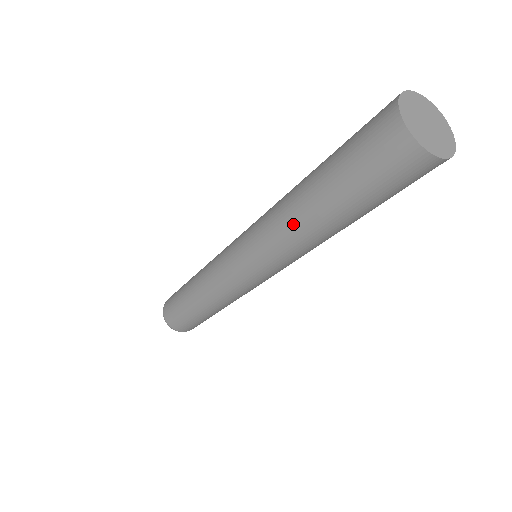
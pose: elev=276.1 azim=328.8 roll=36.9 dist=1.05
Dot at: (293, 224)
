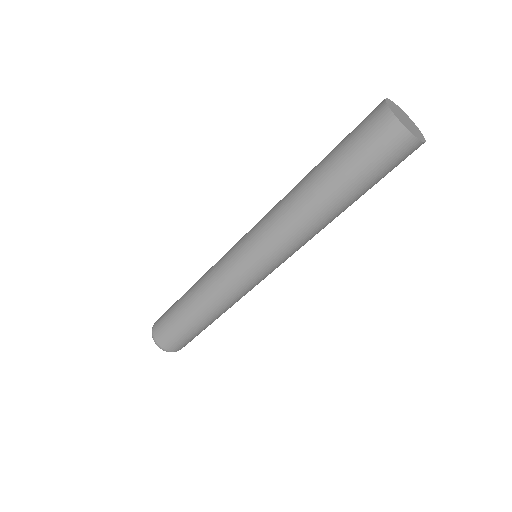
Dot at: (316, 224)
